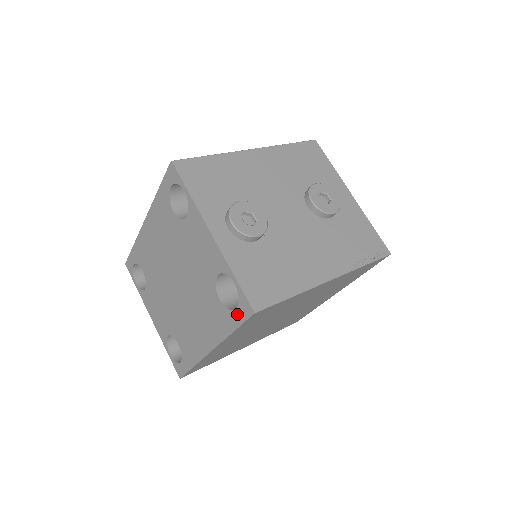
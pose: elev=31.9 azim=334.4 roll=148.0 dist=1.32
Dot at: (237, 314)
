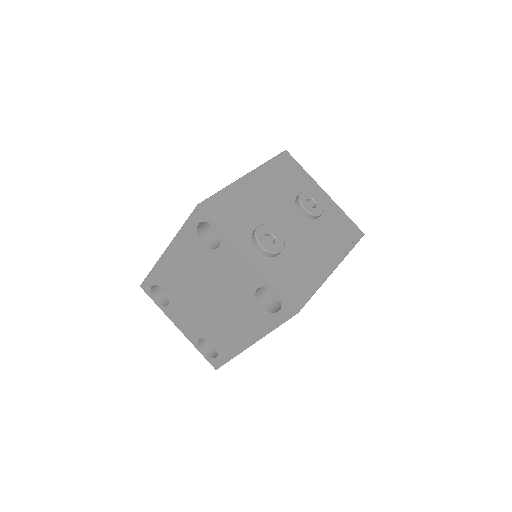
Dot at: (280, 315)
